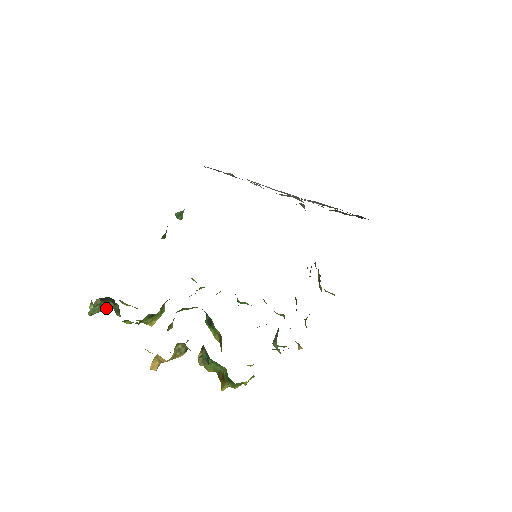
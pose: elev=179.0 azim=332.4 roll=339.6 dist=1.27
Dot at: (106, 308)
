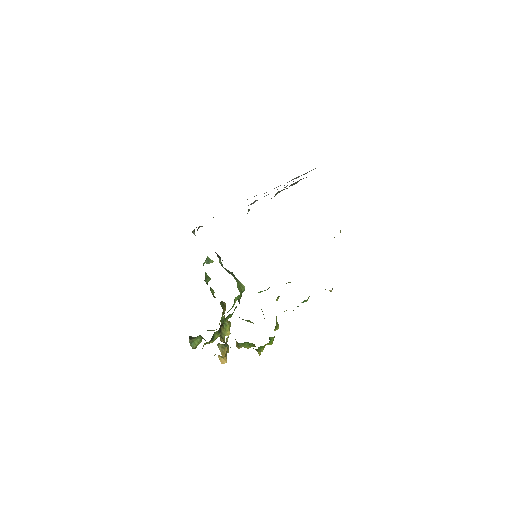
Dot at: (199, 341)
